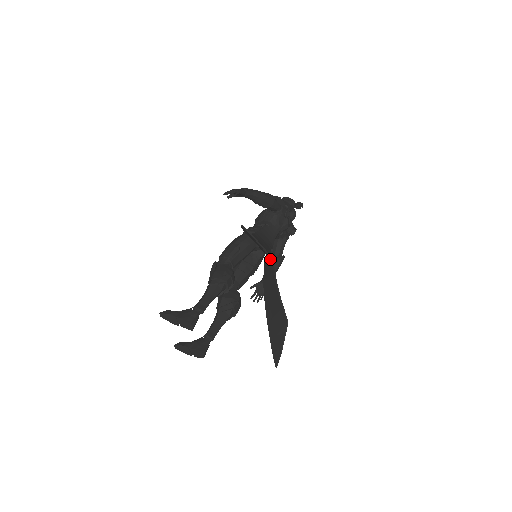
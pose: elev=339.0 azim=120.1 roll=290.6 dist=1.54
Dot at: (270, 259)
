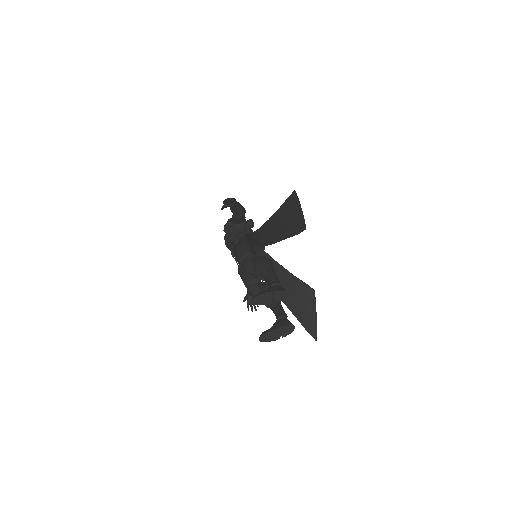
Dot at: occluded
